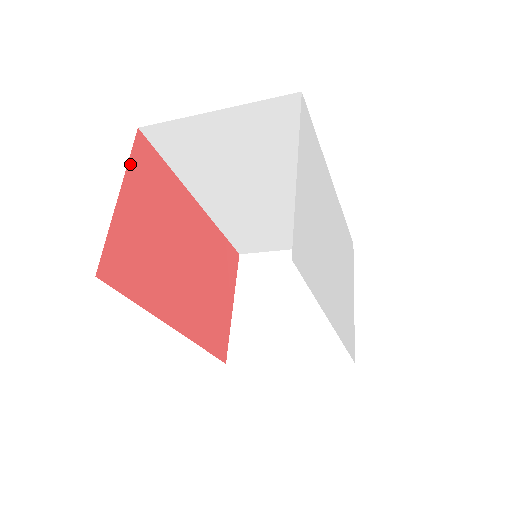
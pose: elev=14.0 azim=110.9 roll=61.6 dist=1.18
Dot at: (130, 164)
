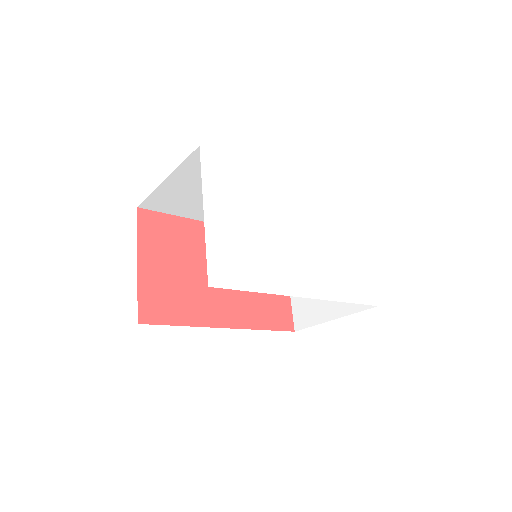
Dot at: (139, 236)
